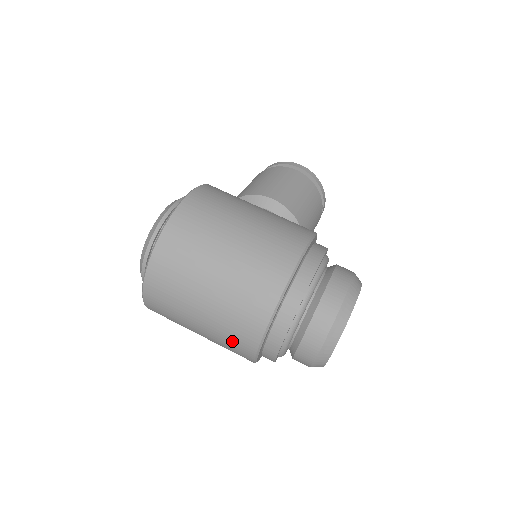
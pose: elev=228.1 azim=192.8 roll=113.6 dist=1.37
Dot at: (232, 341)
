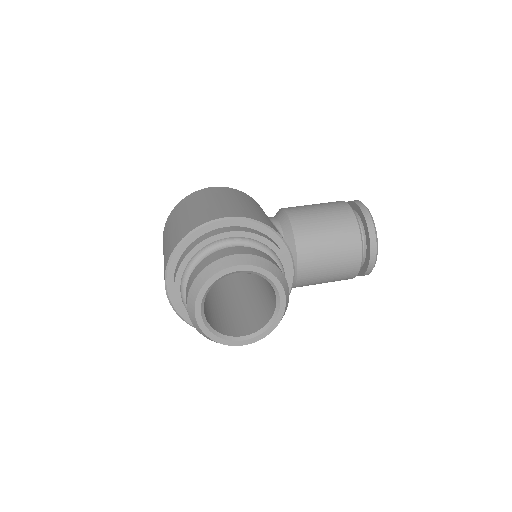
Dot at: occluded
